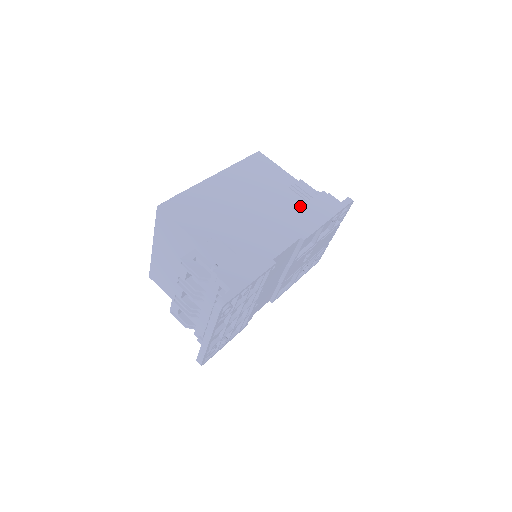
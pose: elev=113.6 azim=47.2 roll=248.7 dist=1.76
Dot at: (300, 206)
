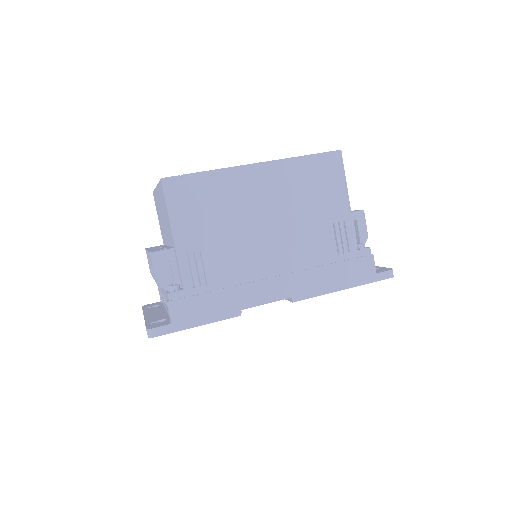
Dot at: (325, 256)
